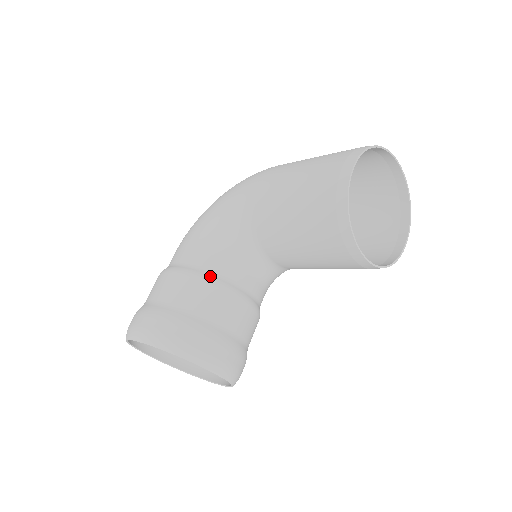
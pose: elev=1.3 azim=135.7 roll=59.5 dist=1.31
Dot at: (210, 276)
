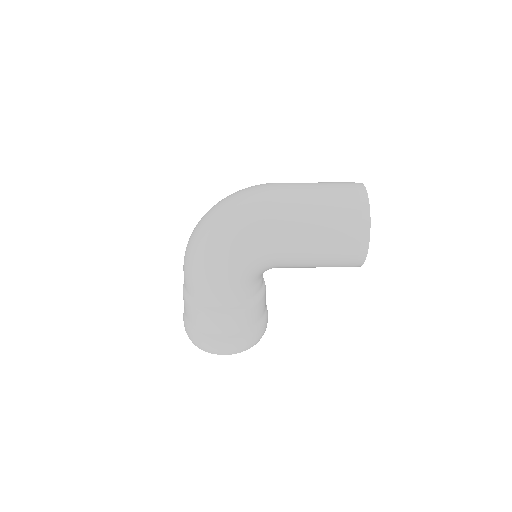
Dot at: (253, 302)
